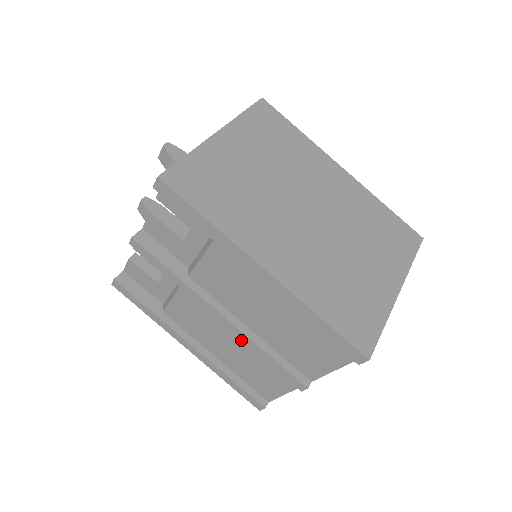
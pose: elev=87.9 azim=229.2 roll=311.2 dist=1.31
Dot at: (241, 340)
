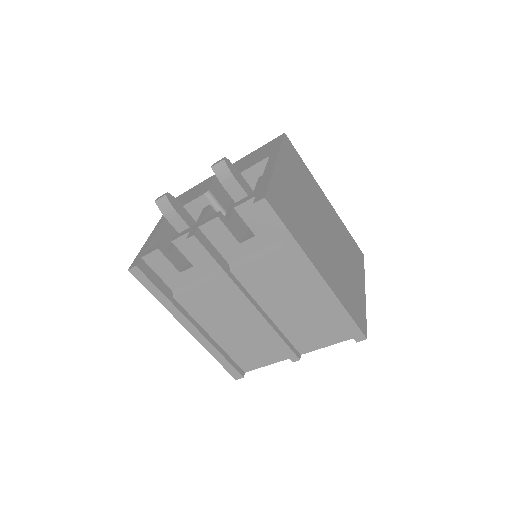
Dot at: (251, 324)
